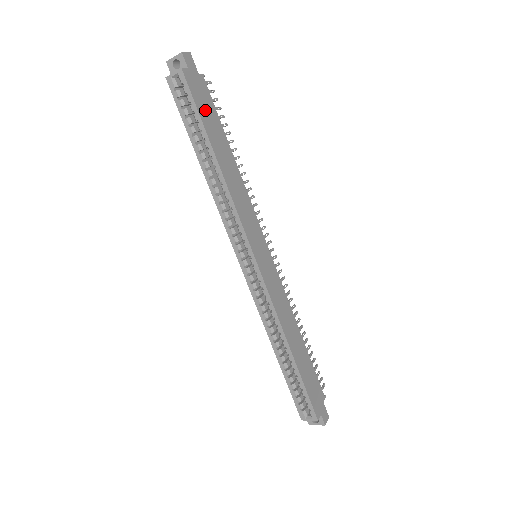
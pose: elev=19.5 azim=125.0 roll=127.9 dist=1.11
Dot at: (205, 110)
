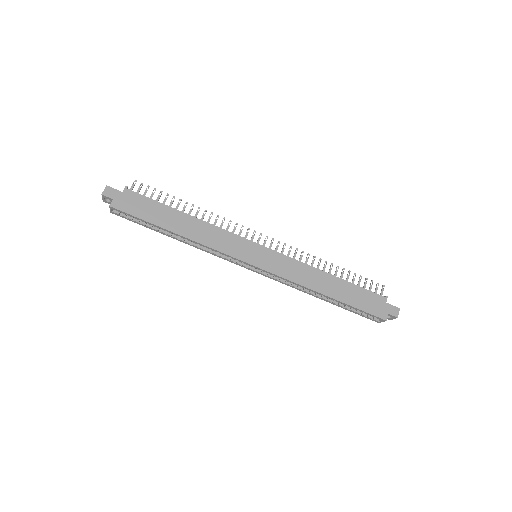
Dot at: (144, 211)
